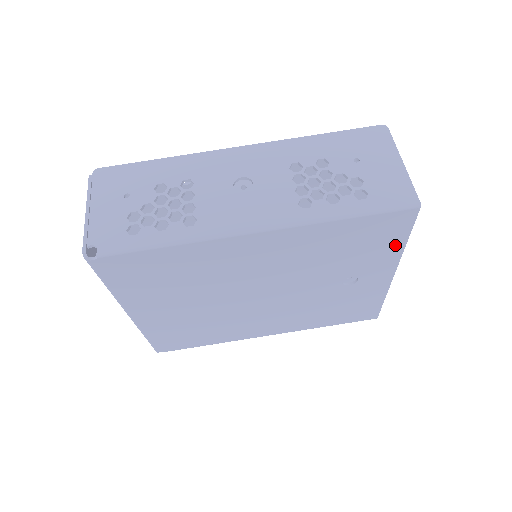
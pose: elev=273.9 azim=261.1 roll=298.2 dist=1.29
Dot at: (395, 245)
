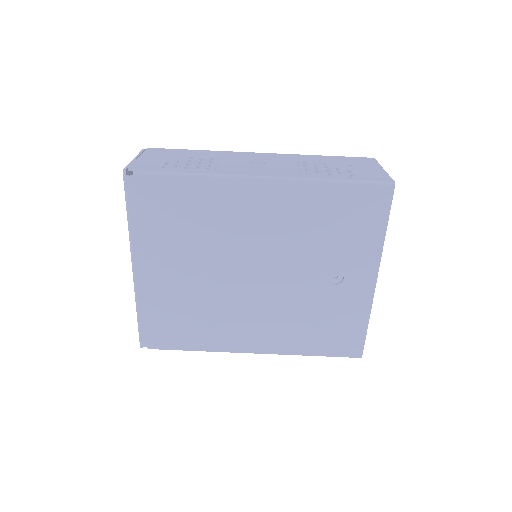
Dot at: (376, 233)
